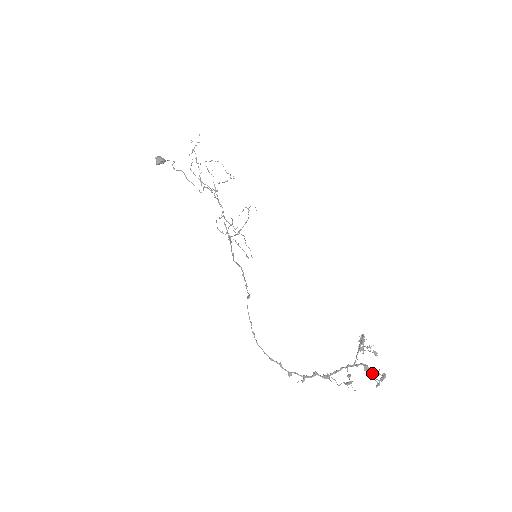
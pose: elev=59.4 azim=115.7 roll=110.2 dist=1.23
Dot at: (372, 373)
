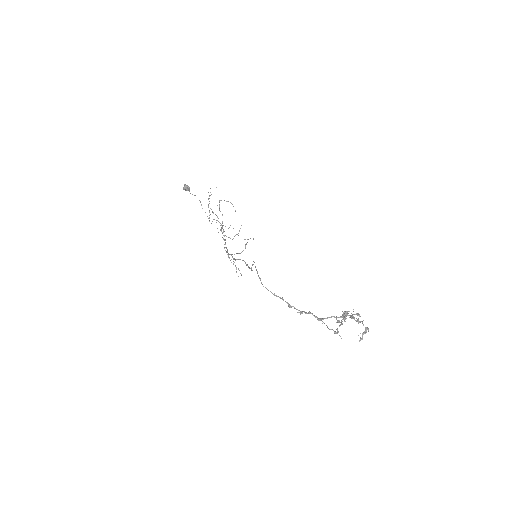
Dot at: (358, 321)
